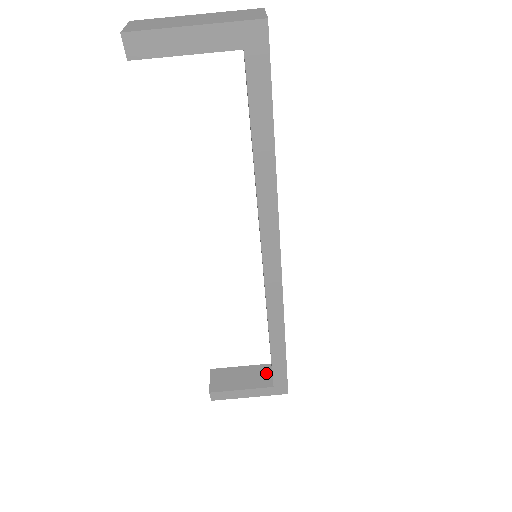
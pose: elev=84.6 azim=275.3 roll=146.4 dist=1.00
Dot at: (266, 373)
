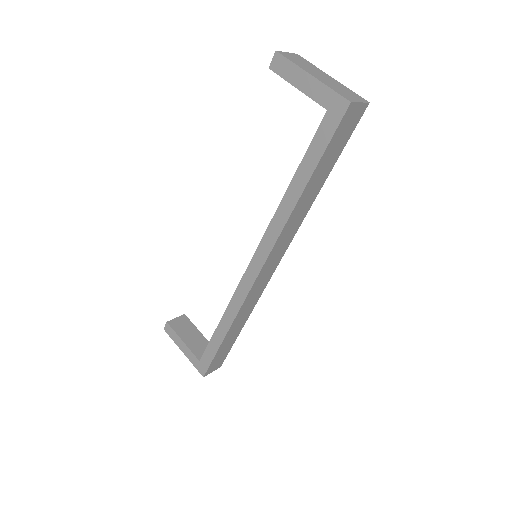
Dot at: occluded
